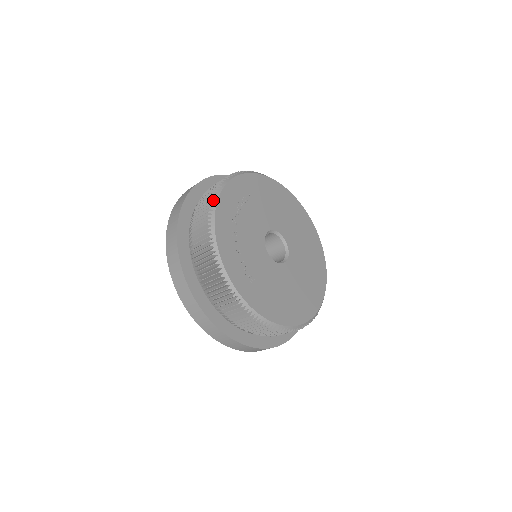
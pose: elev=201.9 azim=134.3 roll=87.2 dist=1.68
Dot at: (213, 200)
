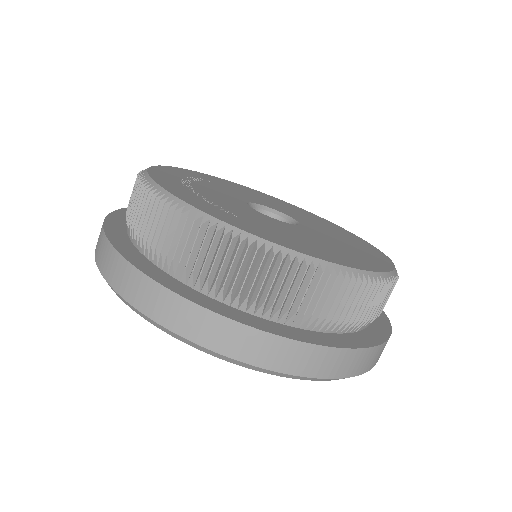
Dot at: occluded
